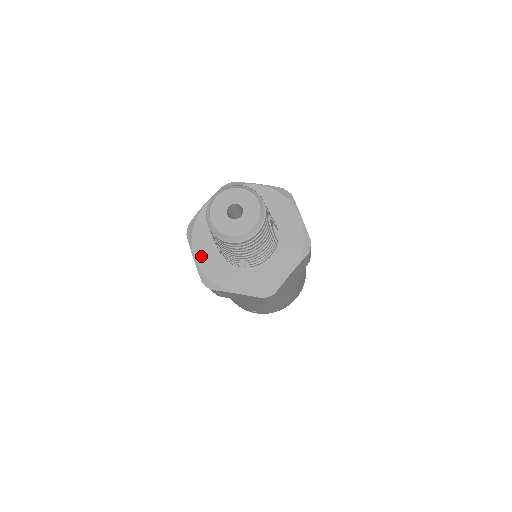
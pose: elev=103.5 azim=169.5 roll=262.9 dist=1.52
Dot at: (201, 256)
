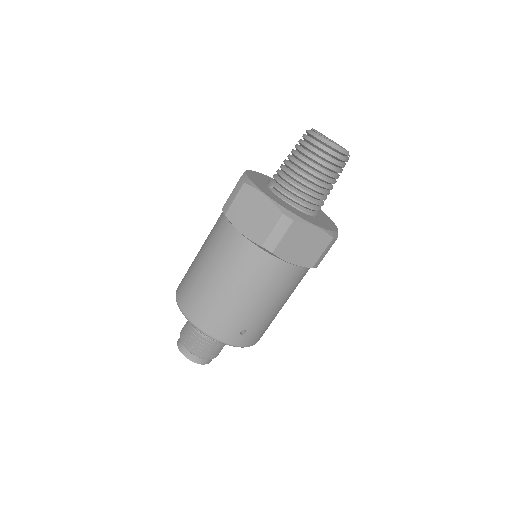
Dot at: (271, 196)
